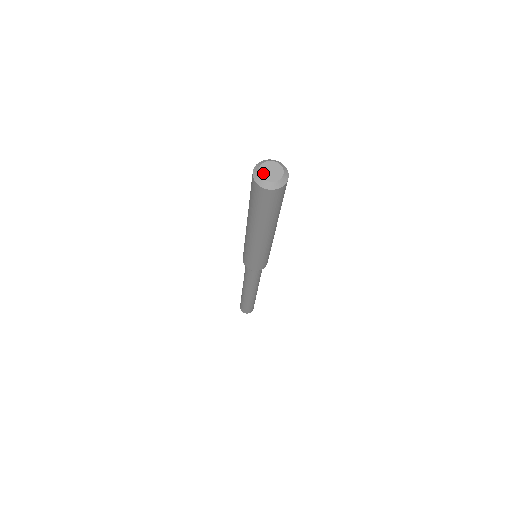
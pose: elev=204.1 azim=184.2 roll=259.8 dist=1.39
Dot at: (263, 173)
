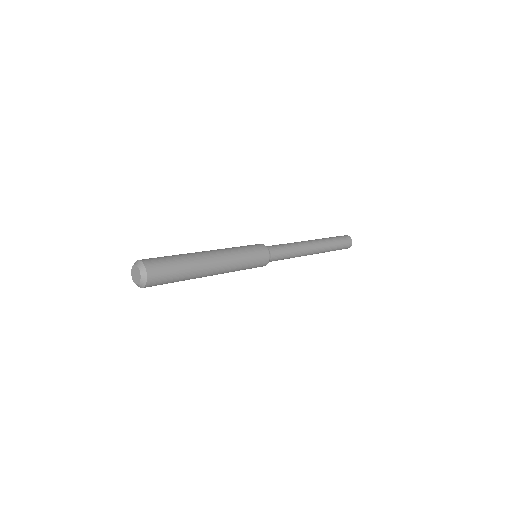
Dot at: (134, 278)
